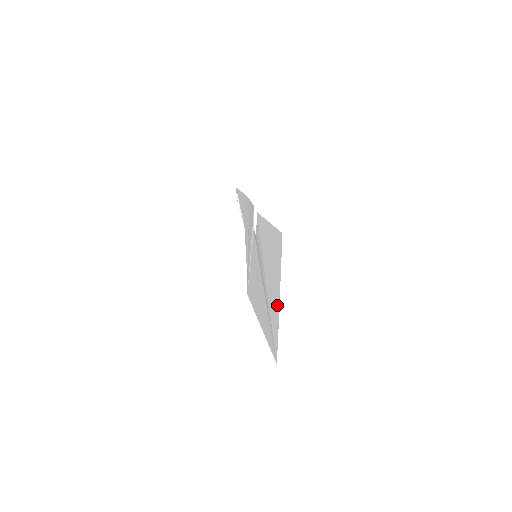
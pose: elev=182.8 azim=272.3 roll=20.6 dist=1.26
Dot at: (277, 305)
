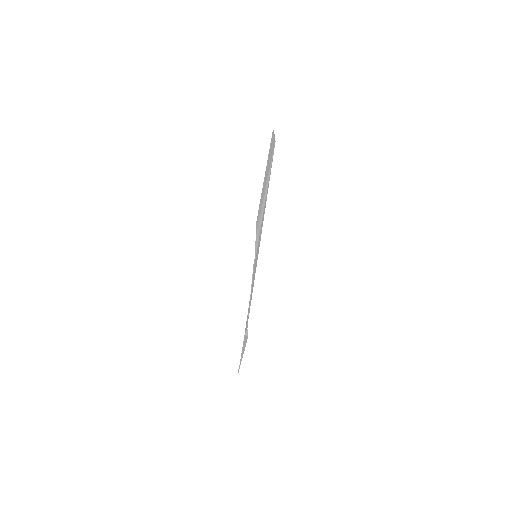
Dot at: occluded
